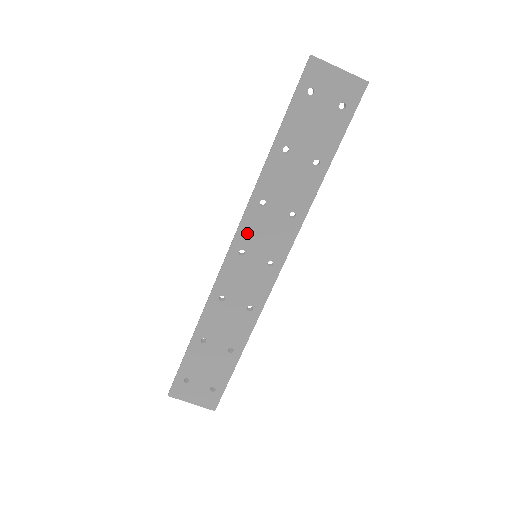
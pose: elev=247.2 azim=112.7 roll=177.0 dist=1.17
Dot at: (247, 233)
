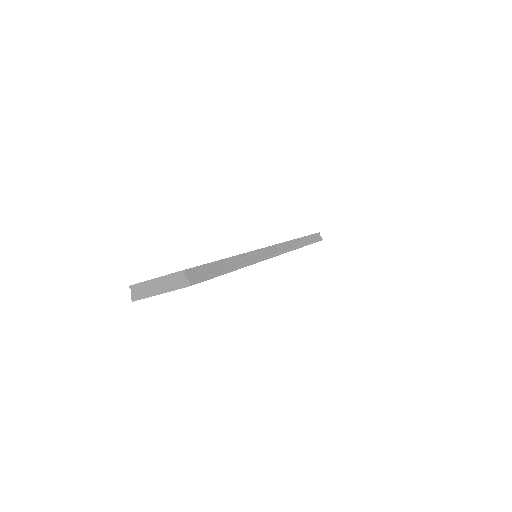
Dot at: occluded
